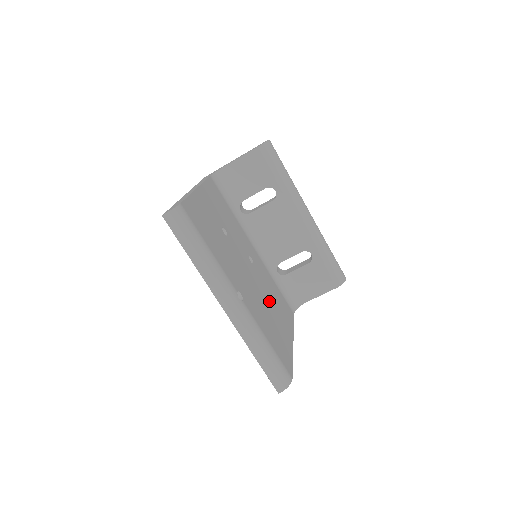
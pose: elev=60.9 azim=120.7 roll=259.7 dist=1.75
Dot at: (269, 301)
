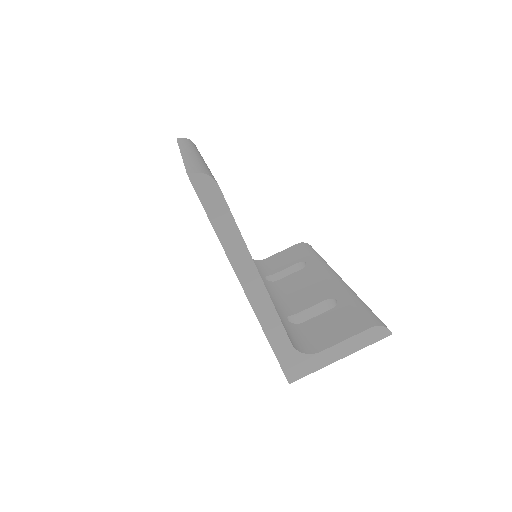
Dot at: occluded
